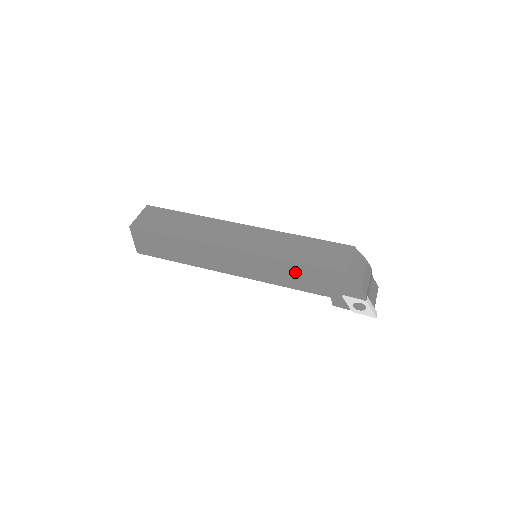
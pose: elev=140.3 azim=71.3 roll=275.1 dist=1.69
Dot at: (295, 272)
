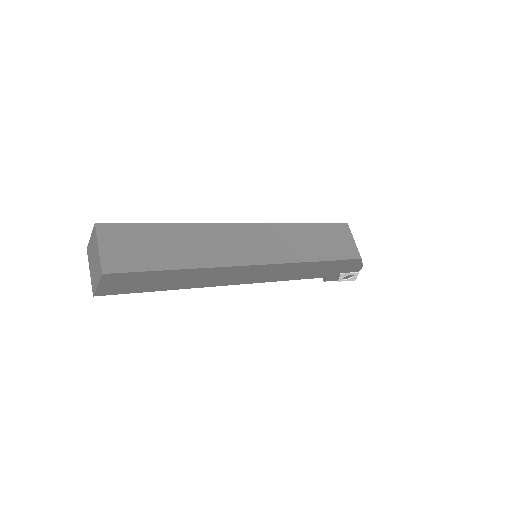
Dot at: (311, 268)
